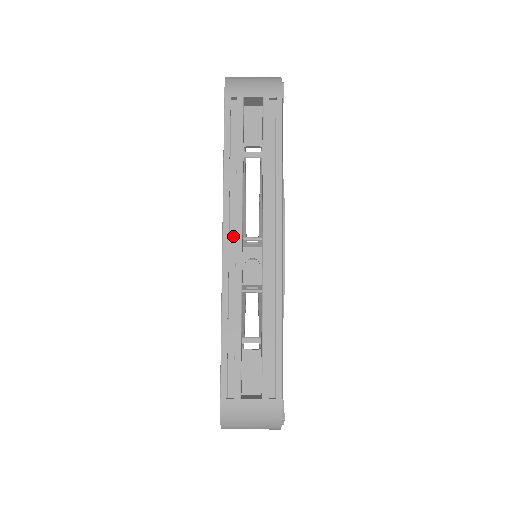
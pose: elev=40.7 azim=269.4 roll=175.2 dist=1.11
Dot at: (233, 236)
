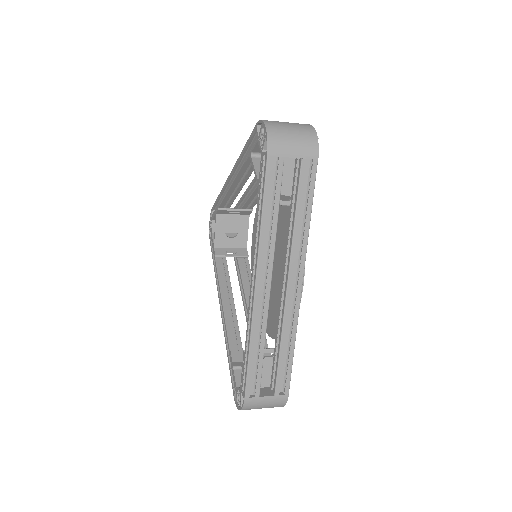
Dot at: (263, 279)
